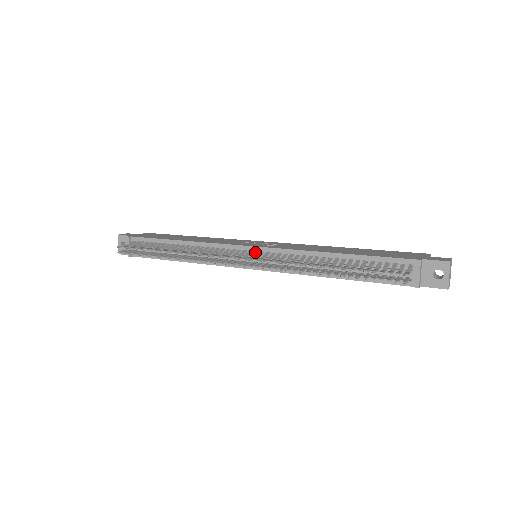
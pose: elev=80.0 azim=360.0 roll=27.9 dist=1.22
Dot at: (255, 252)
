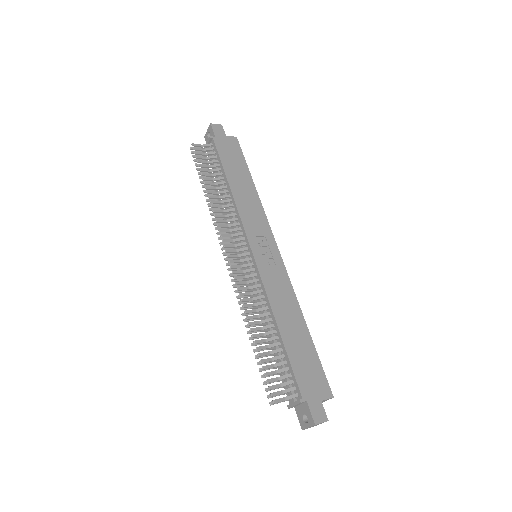
Dot at: (249, 259)
